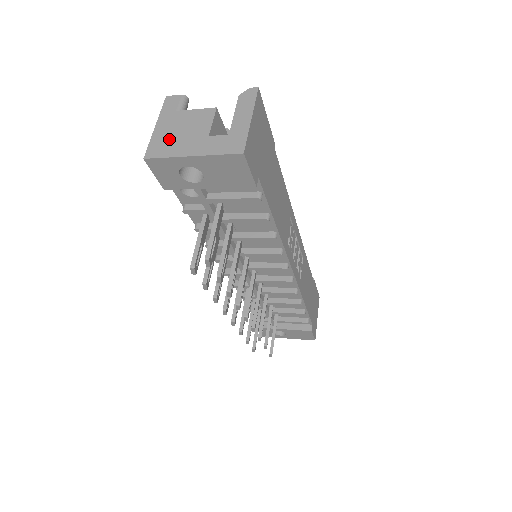
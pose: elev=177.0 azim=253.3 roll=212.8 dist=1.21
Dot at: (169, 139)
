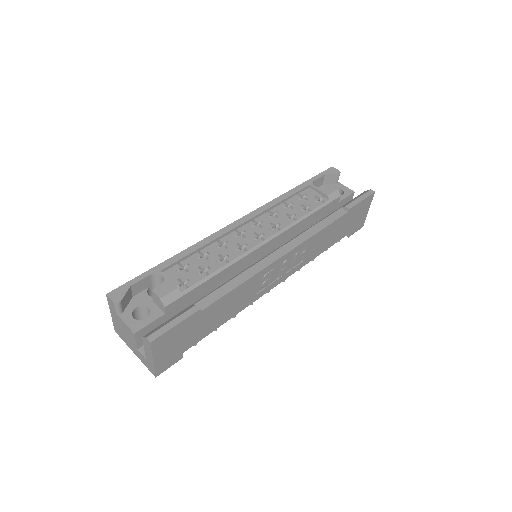
Dot at: (120, 331)
